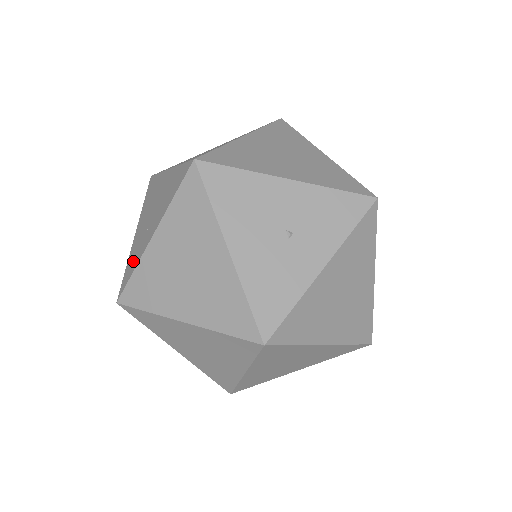
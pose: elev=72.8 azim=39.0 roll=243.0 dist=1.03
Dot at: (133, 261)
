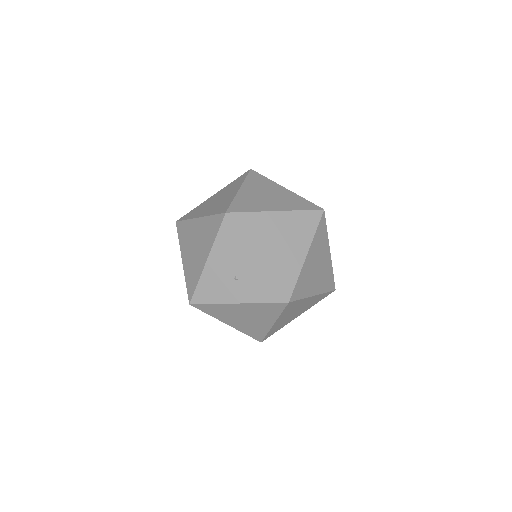
Dot at: (193, 213)
